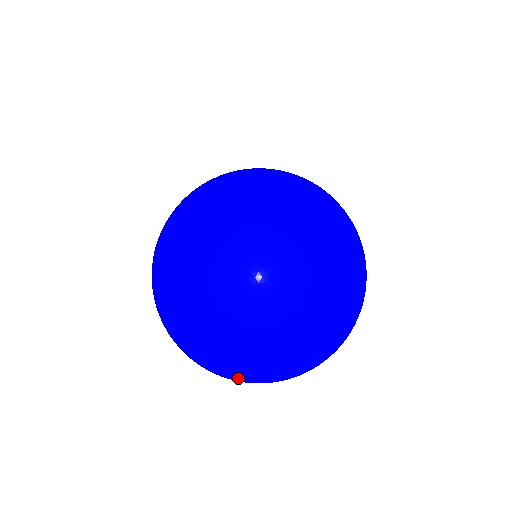
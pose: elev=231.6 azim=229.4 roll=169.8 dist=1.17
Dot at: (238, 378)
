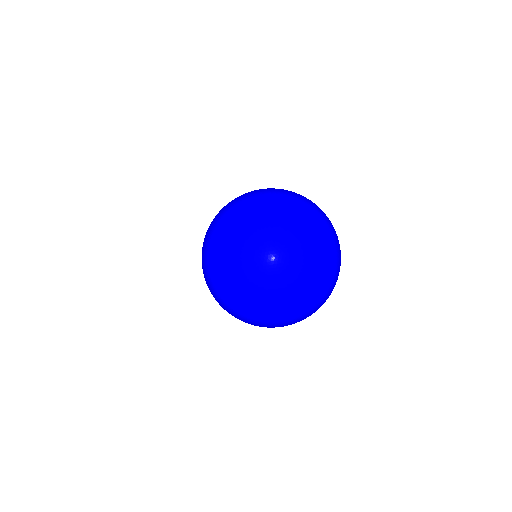
Dot at: (332, 290)
